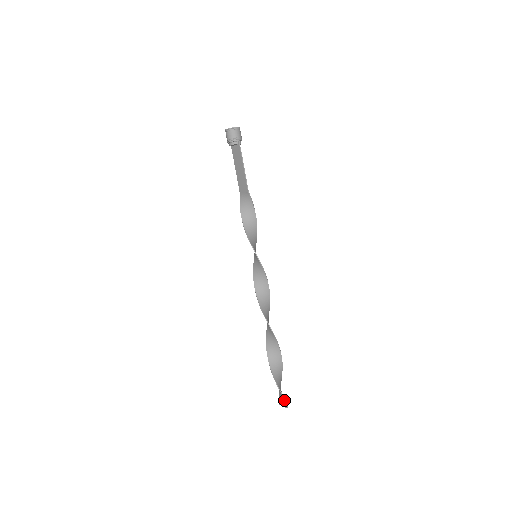
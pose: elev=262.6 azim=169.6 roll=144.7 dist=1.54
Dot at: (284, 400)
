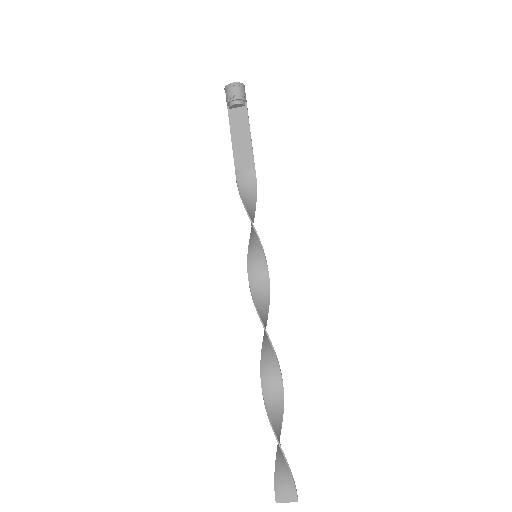
Dot at: (292, 488)
